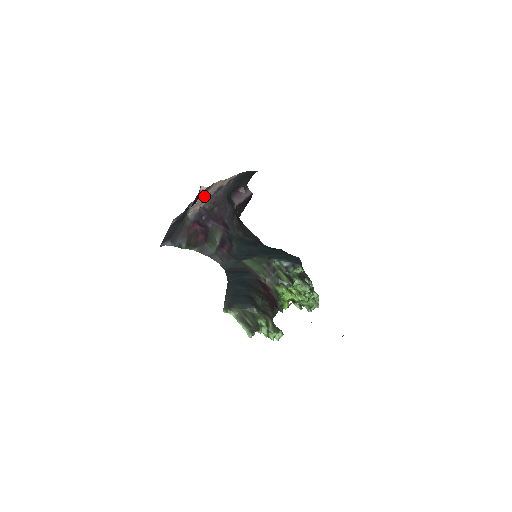
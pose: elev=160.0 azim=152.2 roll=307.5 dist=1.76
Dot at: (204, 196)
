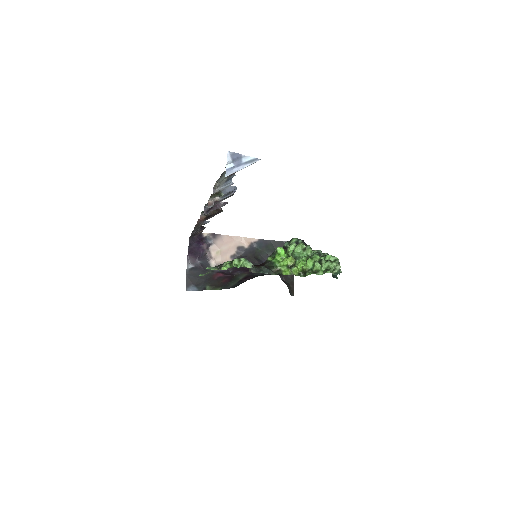
Dot at: (217, 247)
